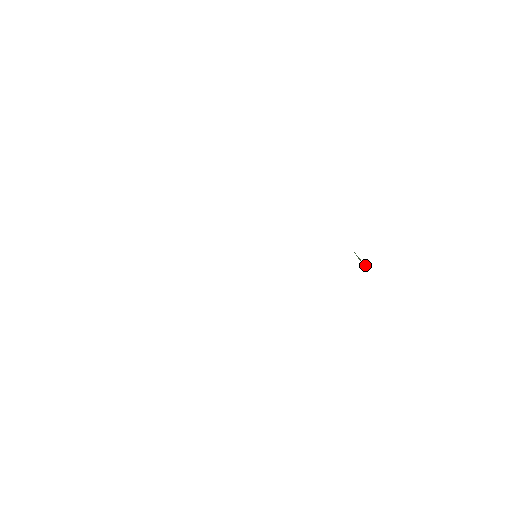
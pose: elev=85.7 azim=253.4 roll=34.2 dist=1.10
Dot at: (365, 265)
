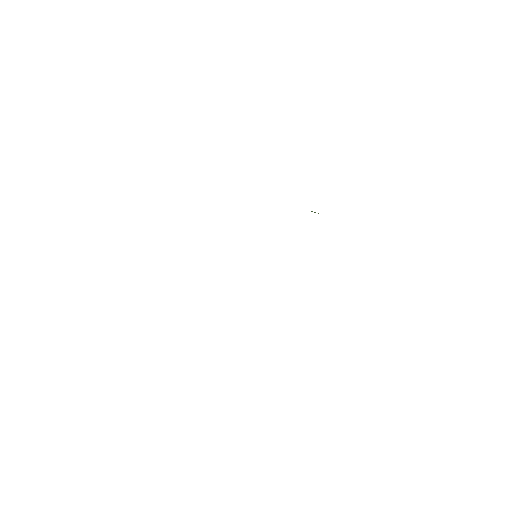
Dot at: (318, 213)
